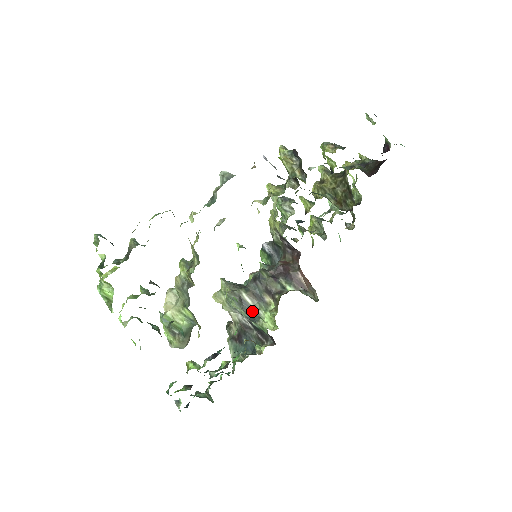
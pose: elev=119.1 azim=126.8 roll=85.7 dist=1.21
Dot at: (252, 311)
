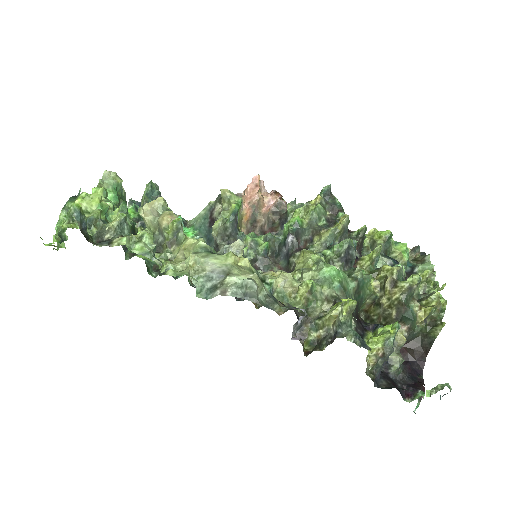
Dot at: occluded
